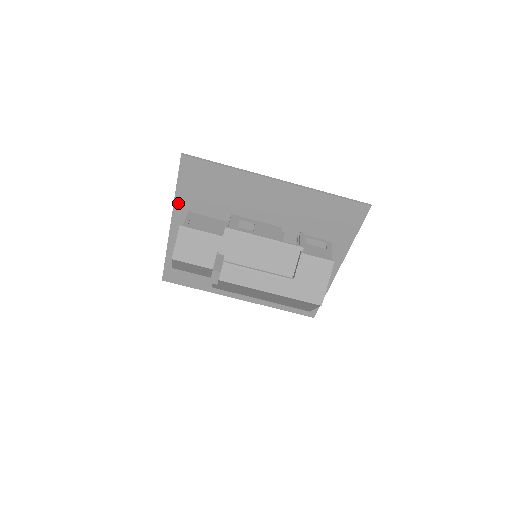
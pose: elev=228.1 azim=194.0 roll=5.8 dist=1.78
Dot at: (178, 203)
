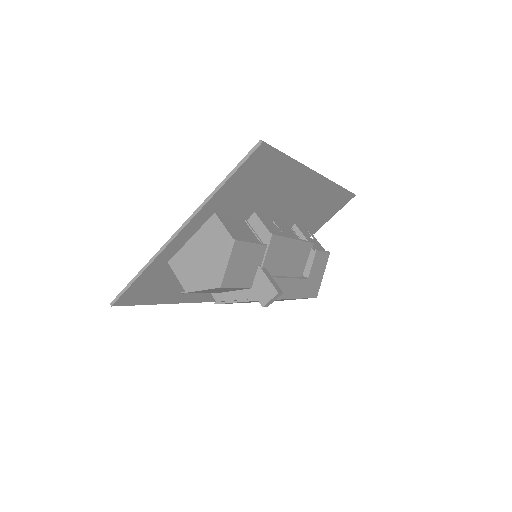
Dot at: (210, 204)
